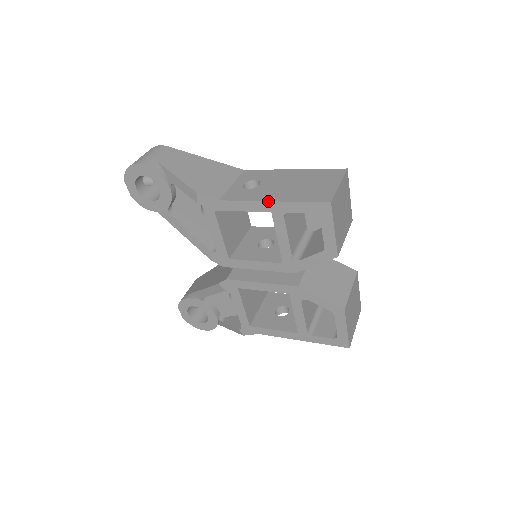
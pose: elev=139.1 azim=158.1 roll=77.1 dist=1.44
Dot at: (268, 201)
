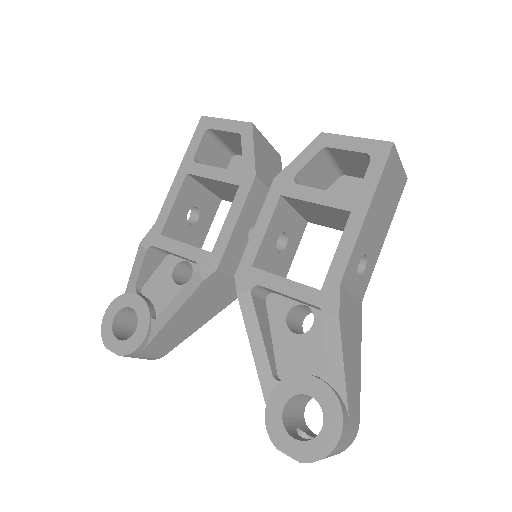
Dot at: (177, 172)
